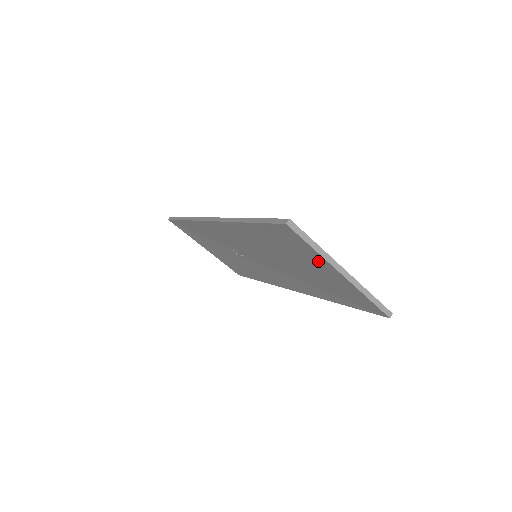
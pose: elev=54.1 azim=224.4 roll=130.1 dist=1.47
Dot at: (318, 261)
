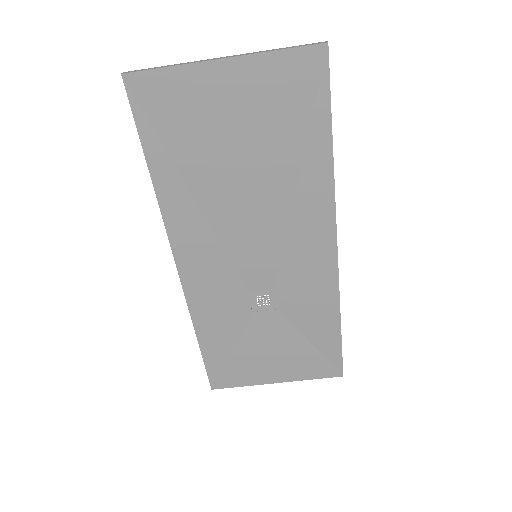
Dot at: (202, 87)
